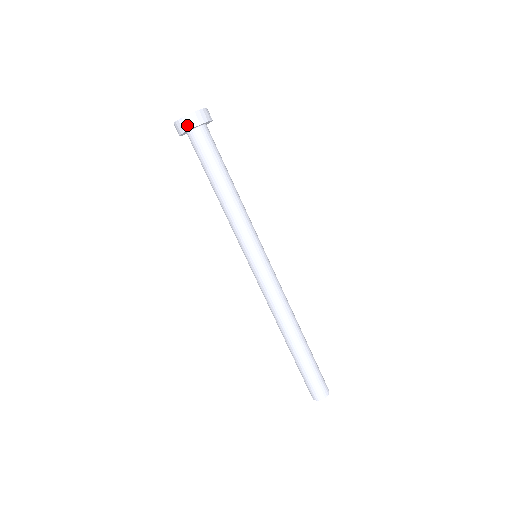
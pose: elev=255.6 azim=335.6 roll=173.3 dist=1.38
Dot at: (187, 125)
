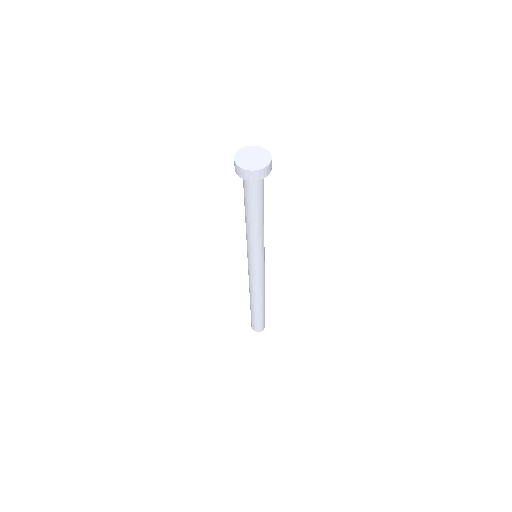
Dot at: (236, 170)
